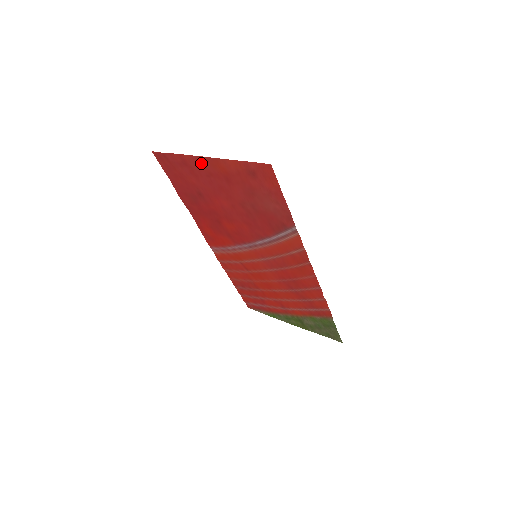
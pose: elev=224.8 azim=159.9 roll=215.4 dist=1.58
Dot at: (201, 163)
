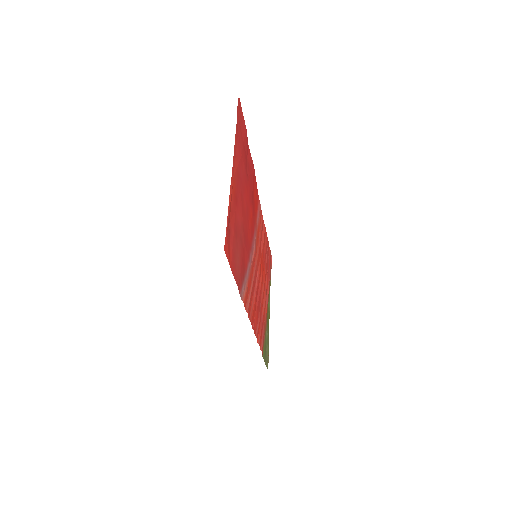
Dot at: (236, 161)
